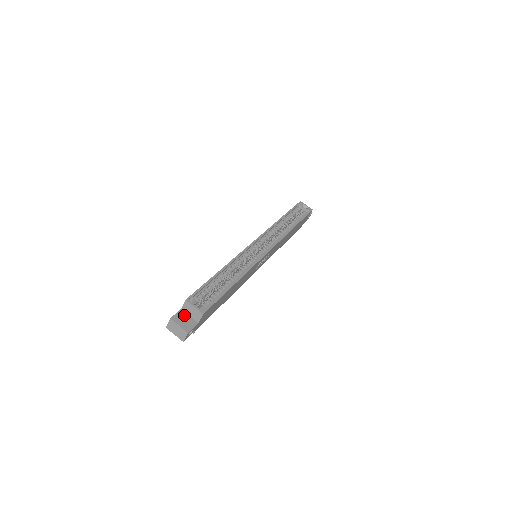
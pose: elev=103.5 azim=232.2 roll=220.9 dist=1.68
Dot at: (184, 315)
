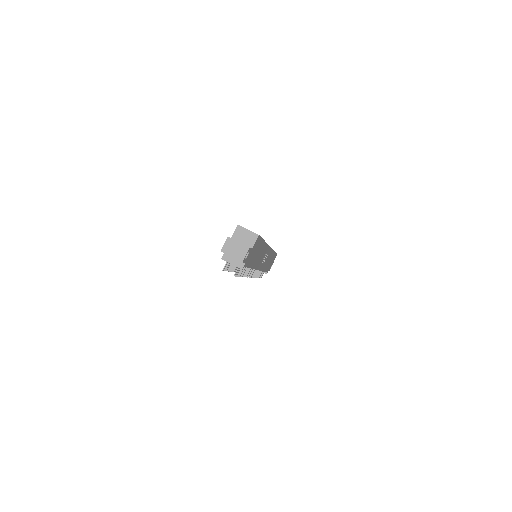
Dot at: occluded
